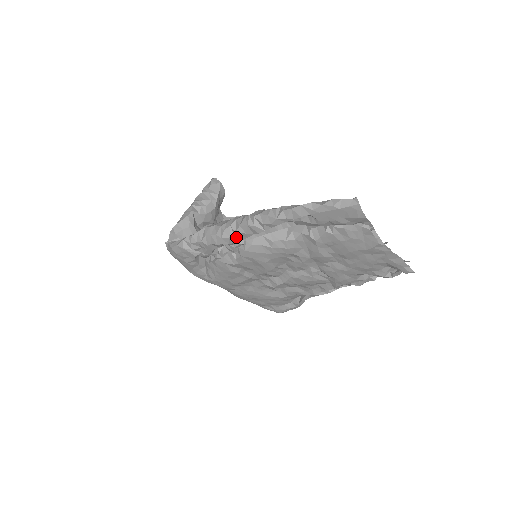
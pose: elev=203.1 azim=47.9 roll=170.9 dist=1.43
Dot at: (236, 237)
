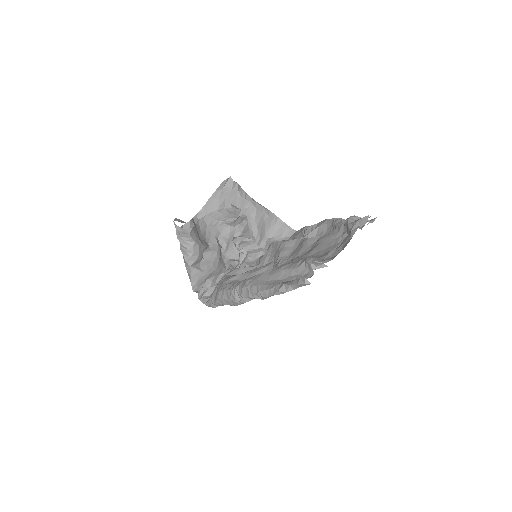
Dot at: occluded
